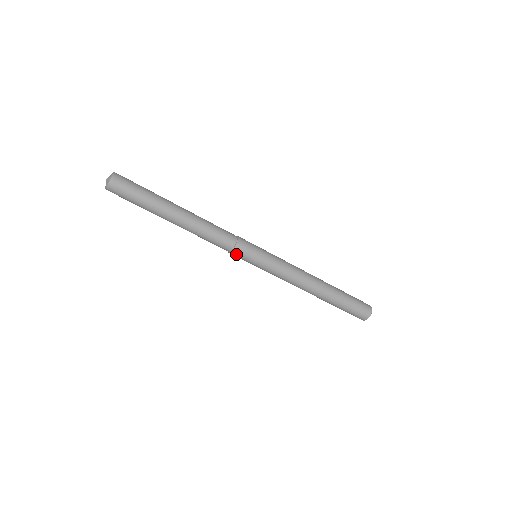
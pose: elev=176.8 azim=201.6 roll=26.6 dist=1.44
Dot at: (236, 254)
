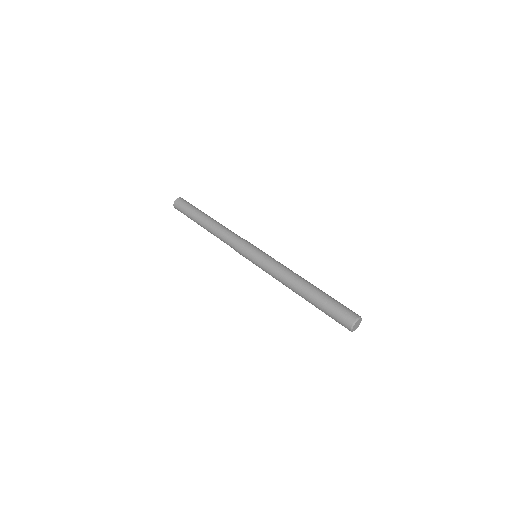
Dot at: (239, 251)
